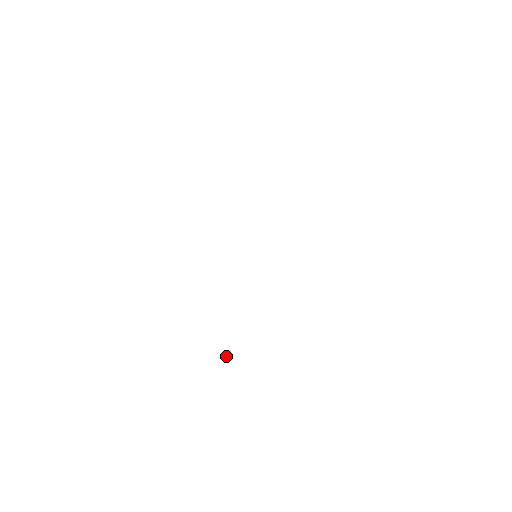
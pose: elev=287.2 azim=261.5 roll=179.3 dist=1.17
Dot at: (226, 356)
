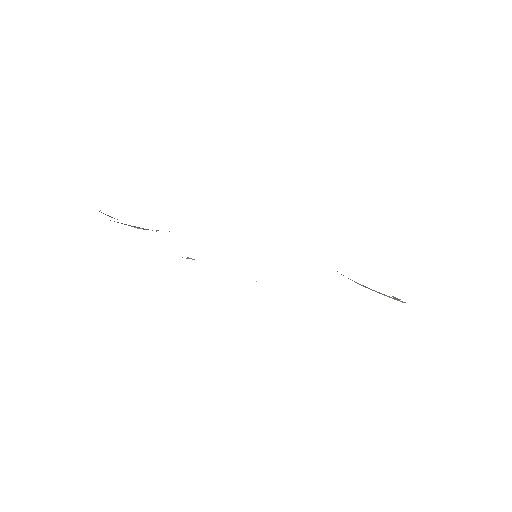
Dot at: (189, 258)
